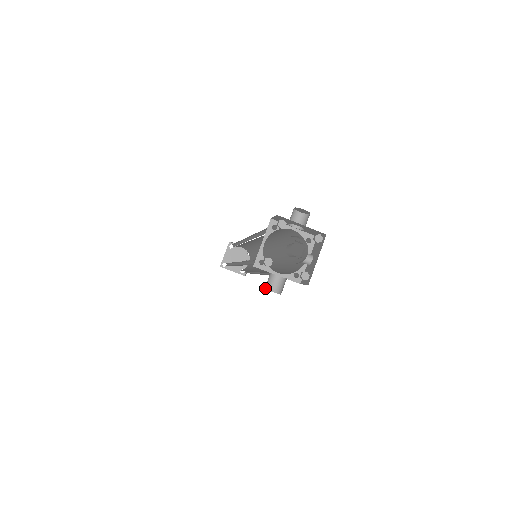
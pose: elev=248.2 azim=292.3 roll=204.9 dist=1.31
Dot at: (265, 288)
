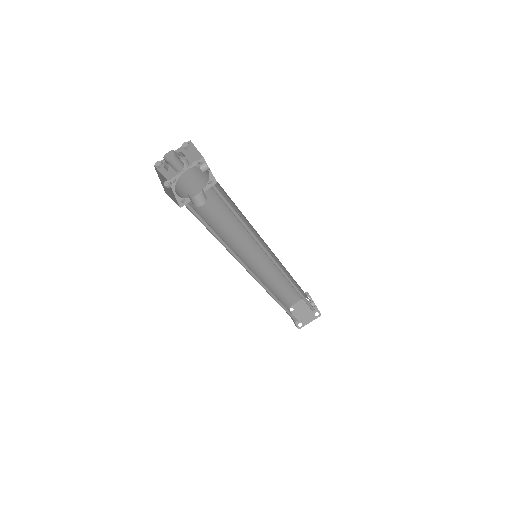
Dot at: occluded
